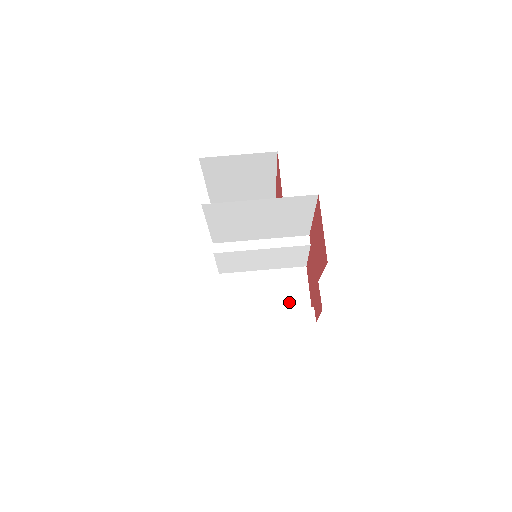
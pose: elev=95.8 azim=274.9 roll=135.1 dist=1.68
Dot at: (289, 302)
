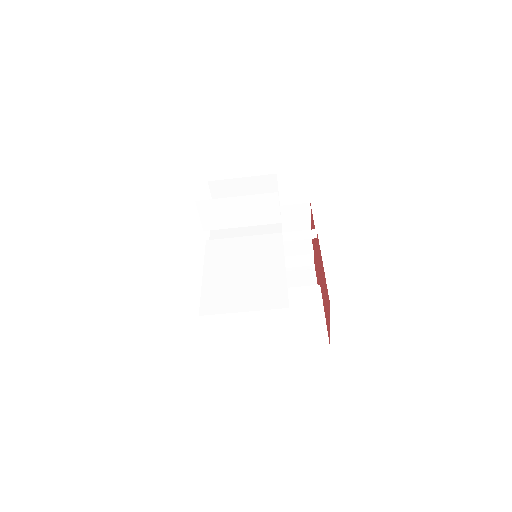
Dot at: occluded
